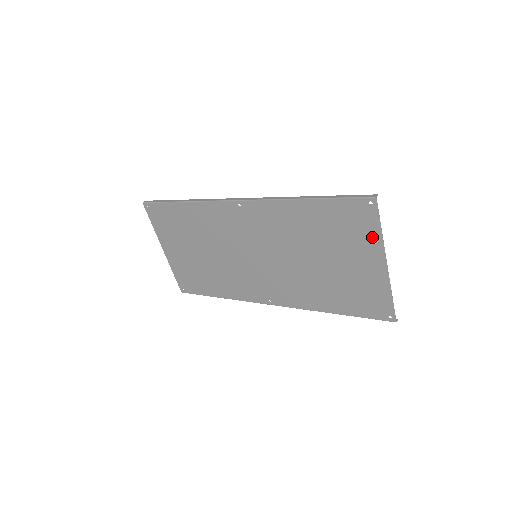
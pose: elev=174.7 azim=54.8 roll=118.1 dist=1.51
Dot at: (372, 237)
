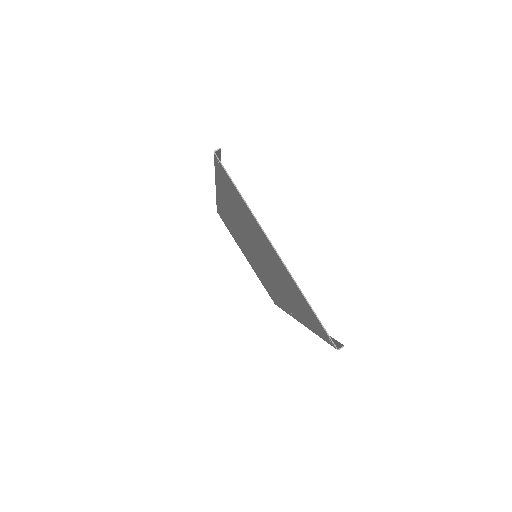
Dot at: (248, 212)
